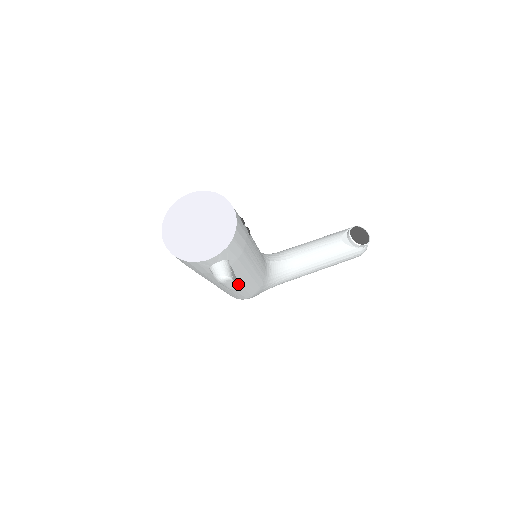
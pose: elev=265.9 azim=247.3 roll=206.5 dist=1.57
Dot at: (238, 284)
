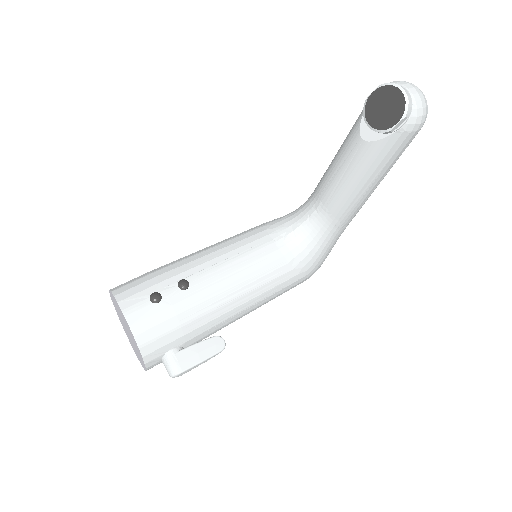
Dot at: (247, 312)
